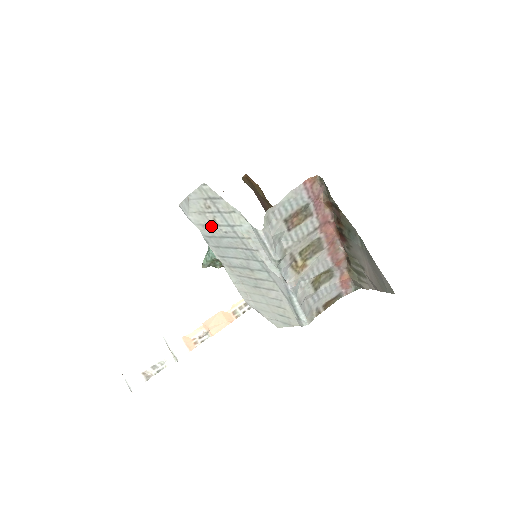
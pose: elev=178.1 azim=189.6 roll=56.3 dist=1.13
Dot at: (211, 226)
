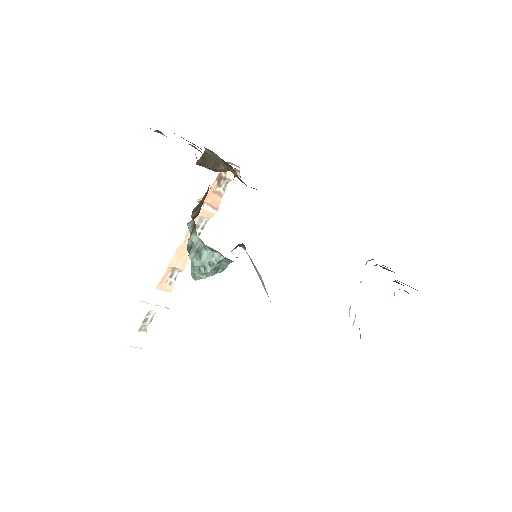
Dot at: occluded
